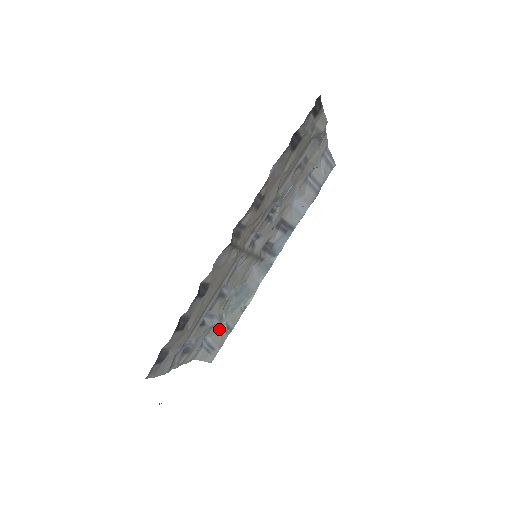
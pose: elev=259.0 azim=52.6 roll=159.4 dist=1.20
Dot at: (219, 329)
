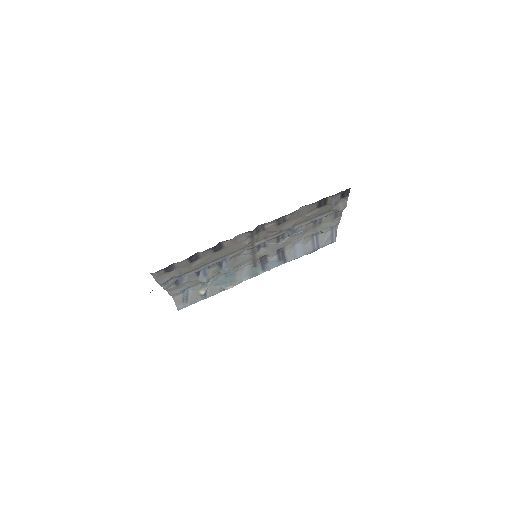
Dot at: (200, 290)
